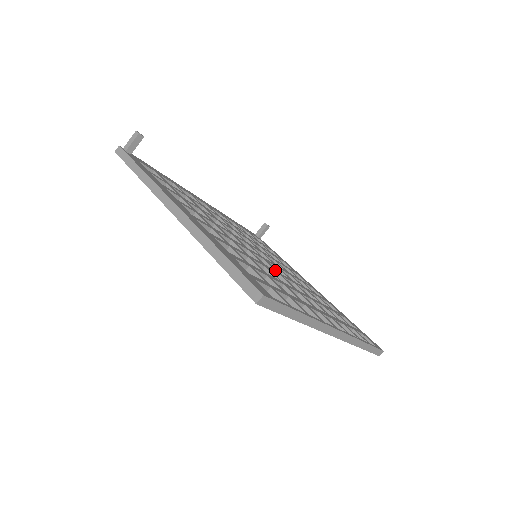
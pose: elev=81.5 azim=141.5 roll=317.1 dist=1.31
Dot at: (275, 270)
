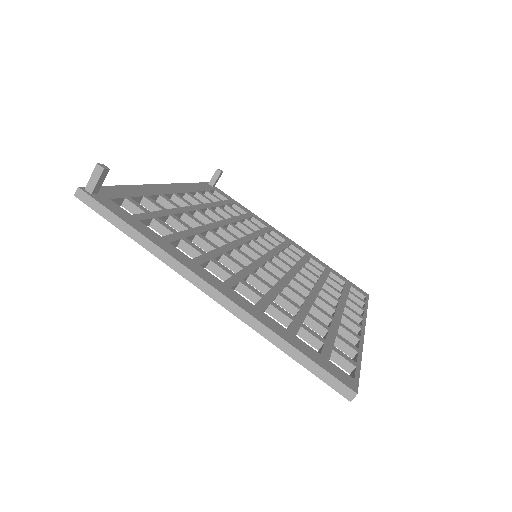
Dot at: (285, 274)
